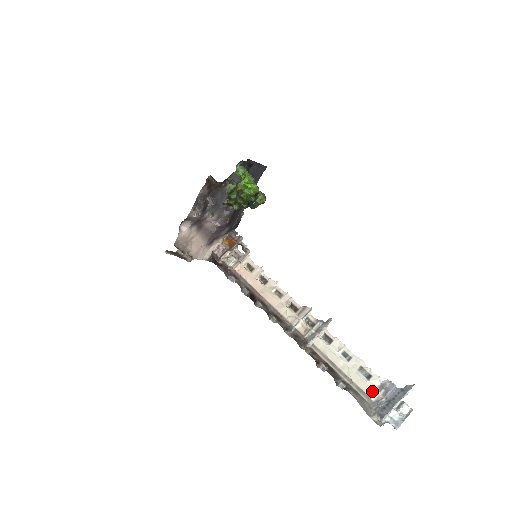
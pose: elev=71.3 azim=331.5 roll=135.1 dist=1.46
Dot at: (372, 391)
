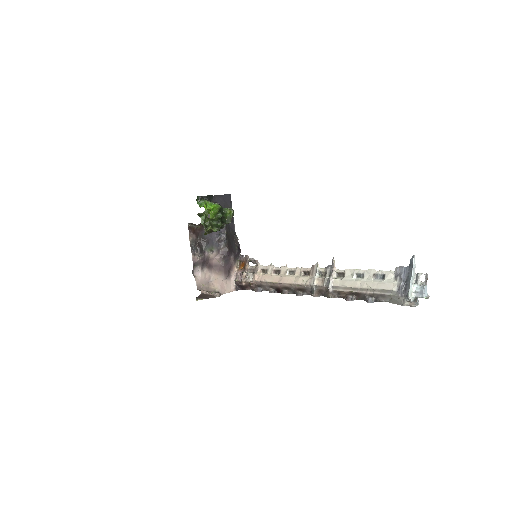
Dot at: (391, 284)
